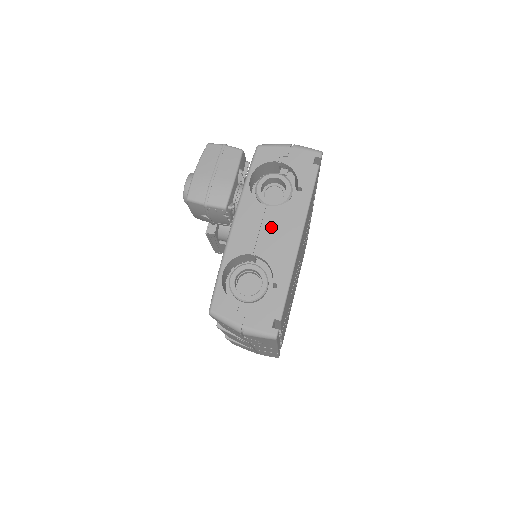
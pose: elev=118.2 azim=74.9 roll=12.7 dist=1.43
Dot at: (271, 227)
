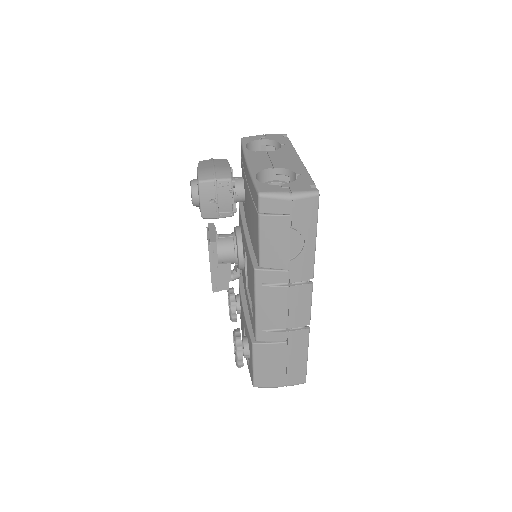
Dot at: (276, 157)
